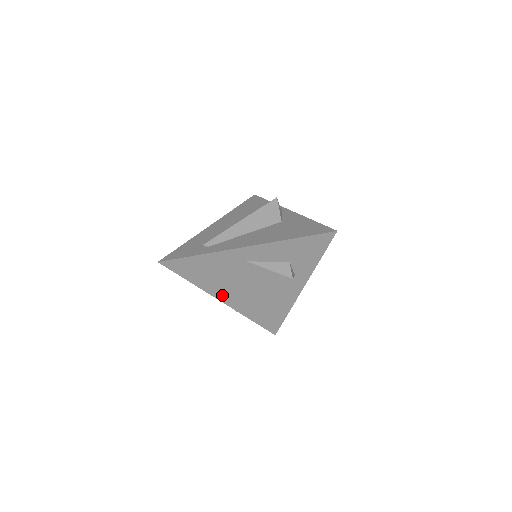
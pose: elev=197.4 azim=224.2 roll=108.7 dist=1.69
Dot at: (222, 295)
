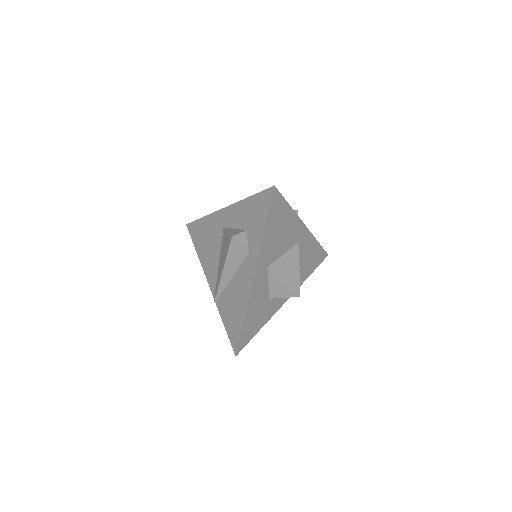
Dot at: (209, 274)
